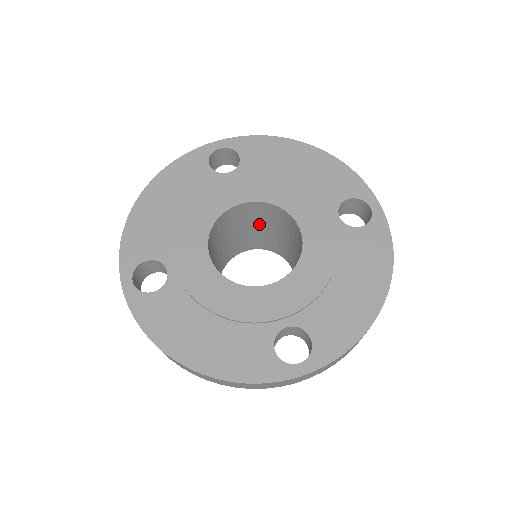
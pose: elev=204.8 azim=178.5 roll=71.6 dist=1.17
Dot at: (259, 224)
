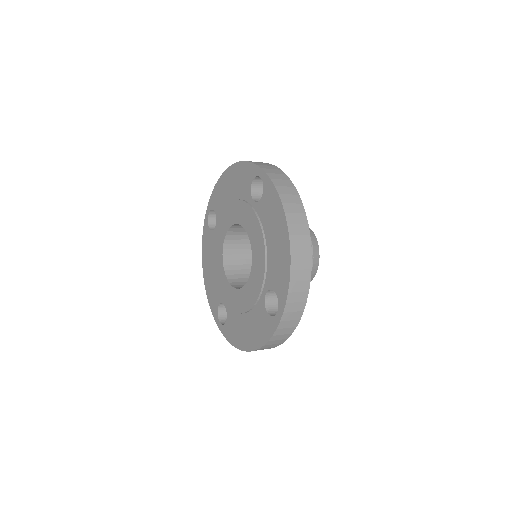
Dot at: occluded
